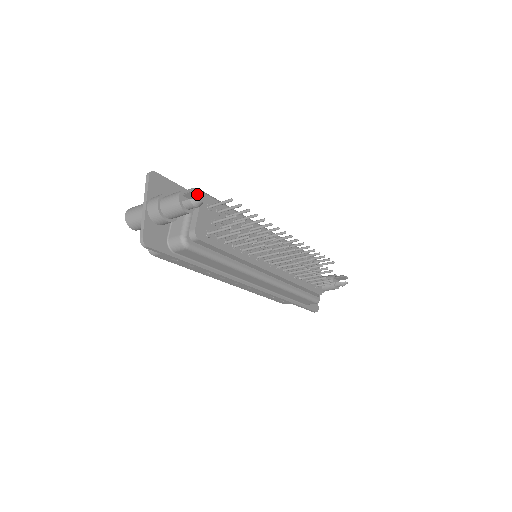
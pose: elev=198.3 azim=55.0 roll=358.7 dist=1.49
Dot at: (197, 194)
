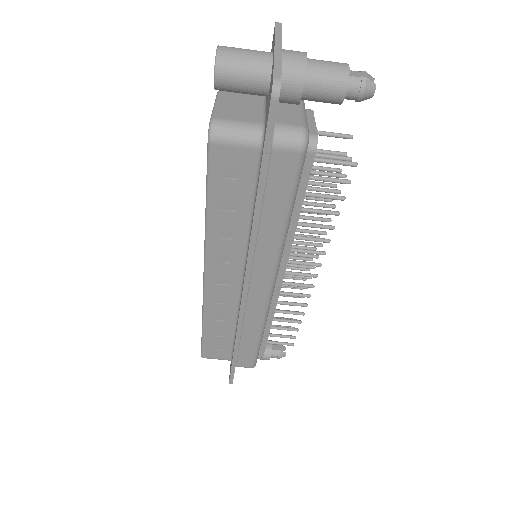
Dot at: occluded
